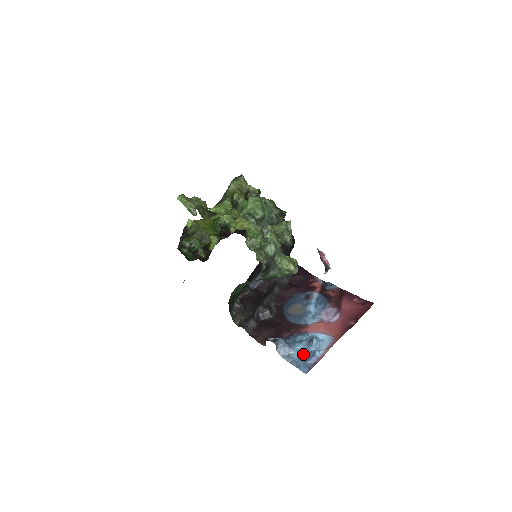
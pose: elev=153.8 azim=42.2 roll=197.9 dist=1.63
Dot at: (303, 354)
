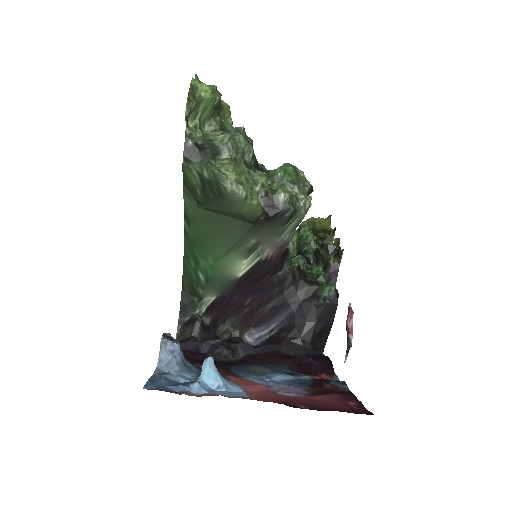
Dot at: occluded
